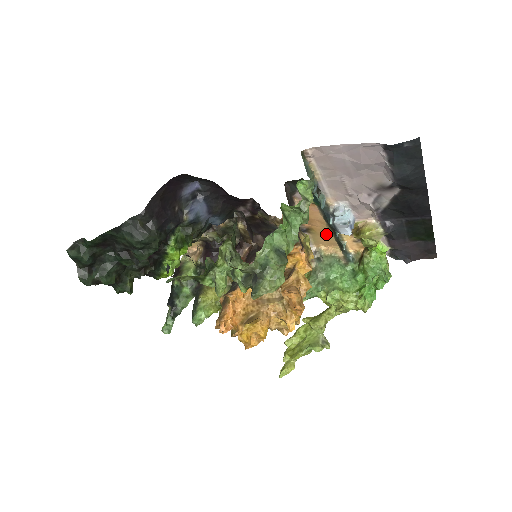
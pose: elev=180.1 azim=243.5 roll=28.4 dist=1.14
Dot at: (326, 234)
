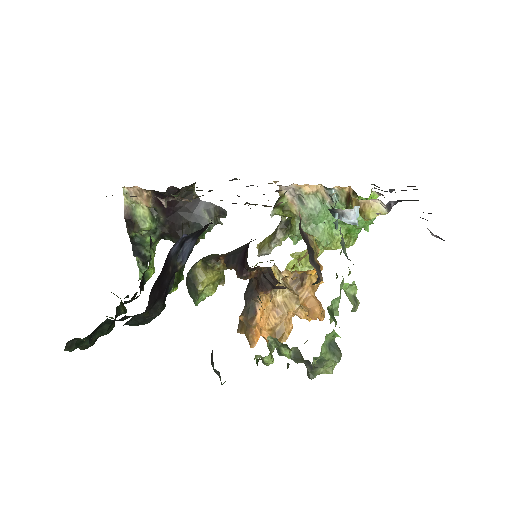
Dot at: occluded
